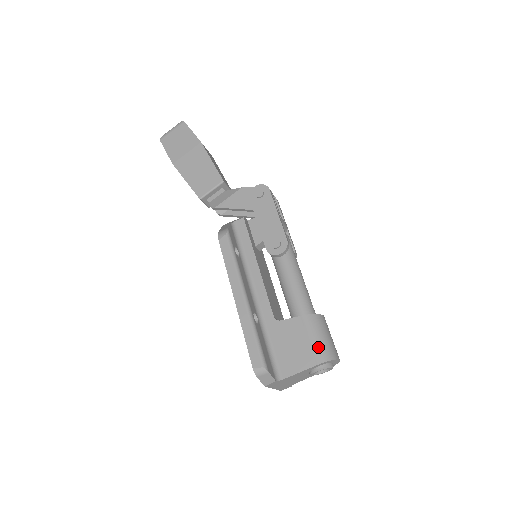
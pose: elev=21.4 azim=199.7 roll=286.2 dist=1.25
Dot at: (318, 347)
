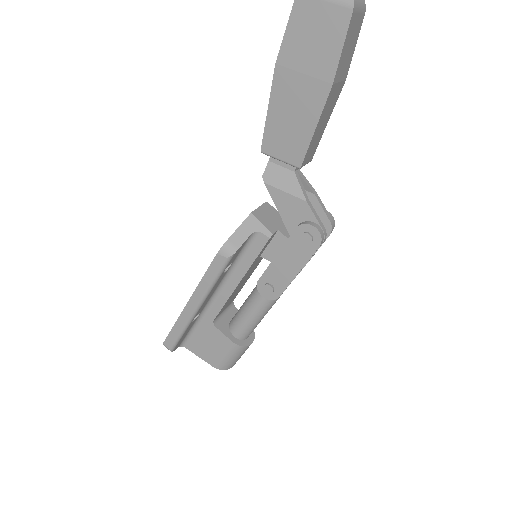
Dot at: (222, 361)
